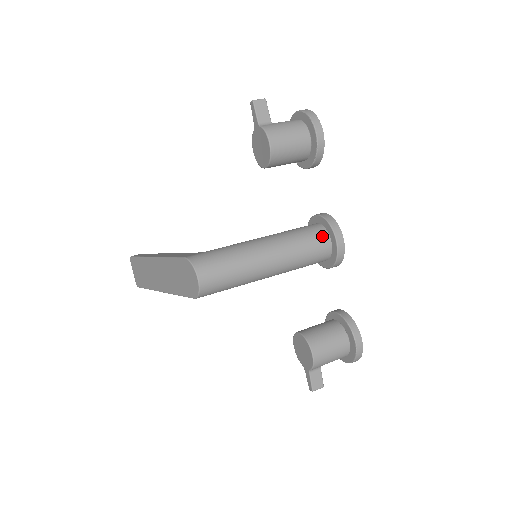
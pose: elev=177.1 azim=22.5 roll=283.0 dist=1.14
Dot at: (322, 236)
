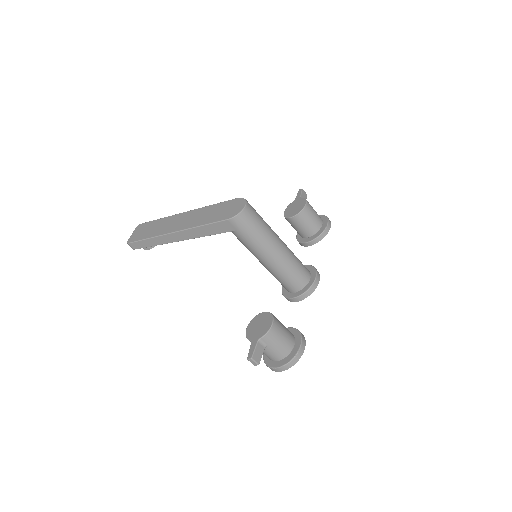
Dot at: (307, 269)
